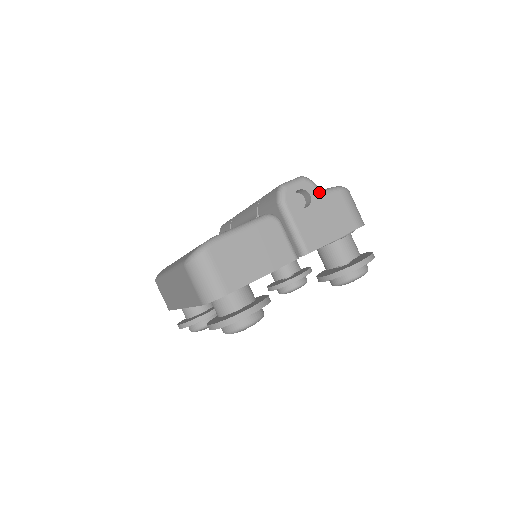
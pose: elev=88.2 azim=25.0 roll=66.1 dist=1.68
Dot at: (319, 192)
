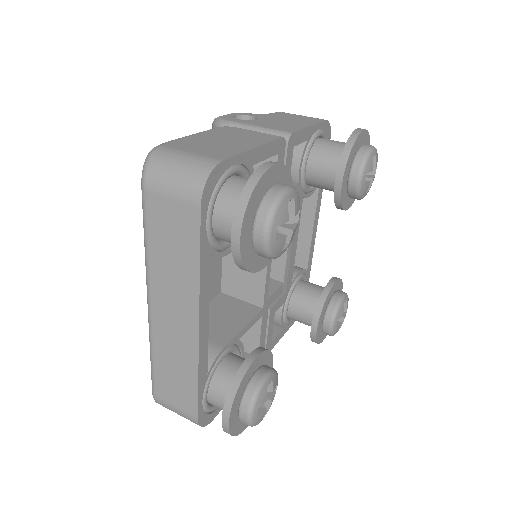
Dot at: (258, 114)
